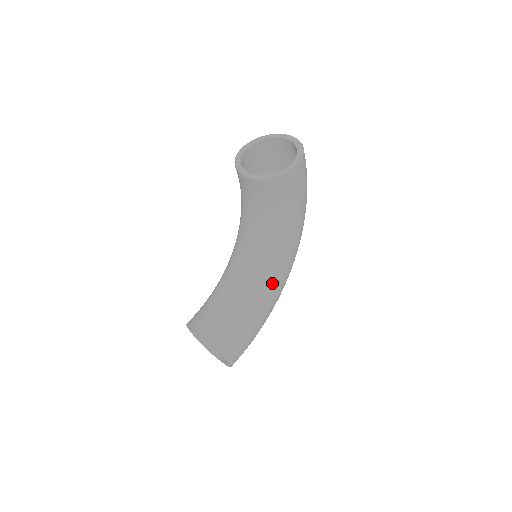
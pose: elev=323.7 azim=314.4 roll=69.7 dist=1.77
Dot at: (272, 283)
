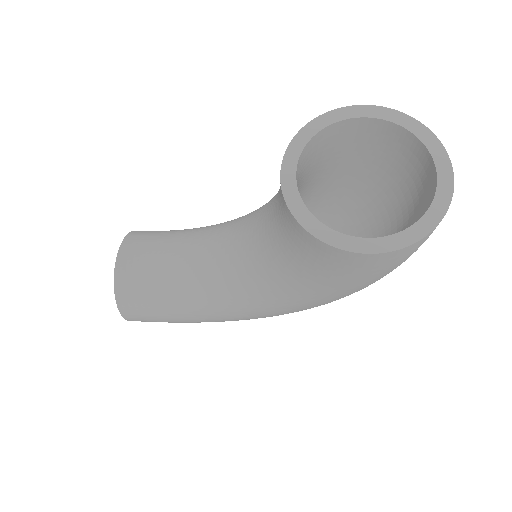
Dot at: (234, 309)
